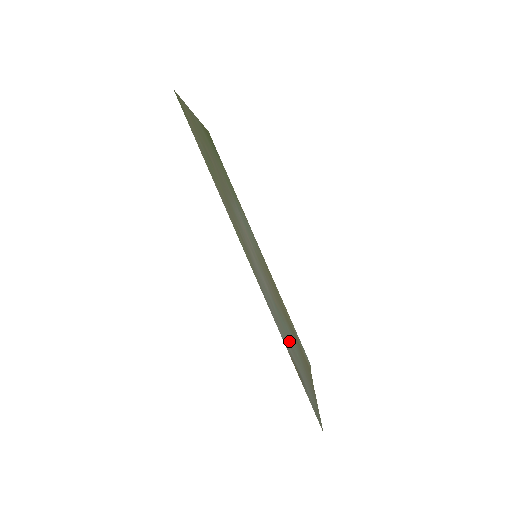
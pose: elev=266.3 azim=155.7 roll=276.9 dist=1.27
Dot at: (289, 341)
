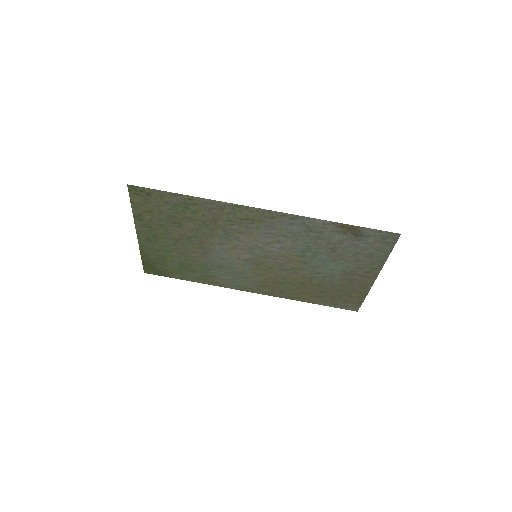
Dot at: (328, 250)
